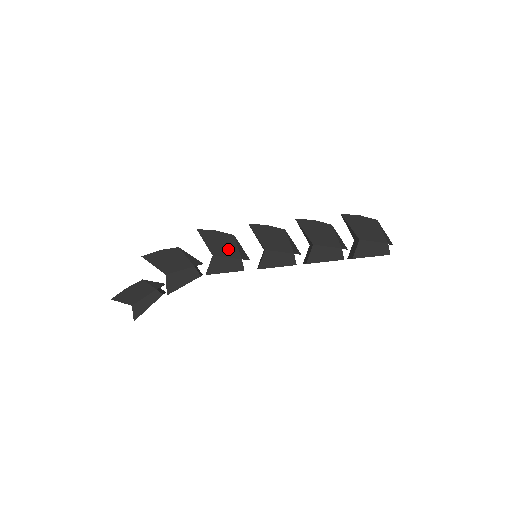
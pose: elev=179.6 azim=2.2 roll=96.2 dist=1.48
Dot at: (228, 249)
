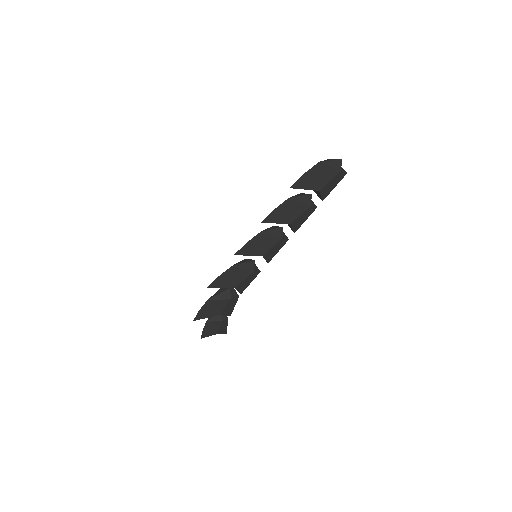
Dot at: (239, 276)
